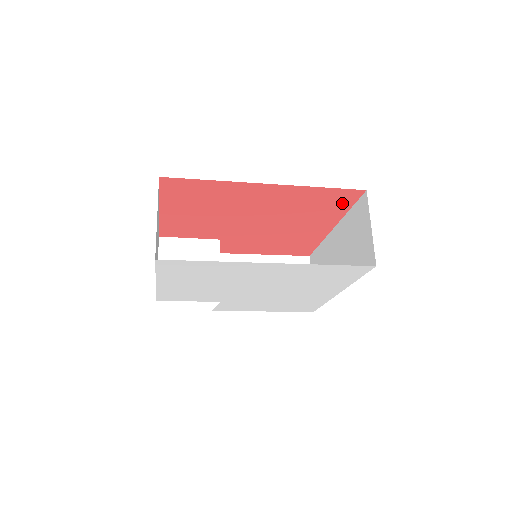
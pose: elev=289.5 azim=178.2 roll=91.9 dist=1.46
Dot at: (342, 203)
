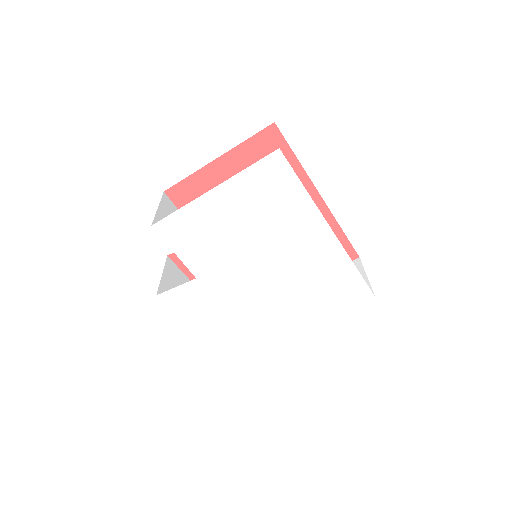
Dot at: occluded
